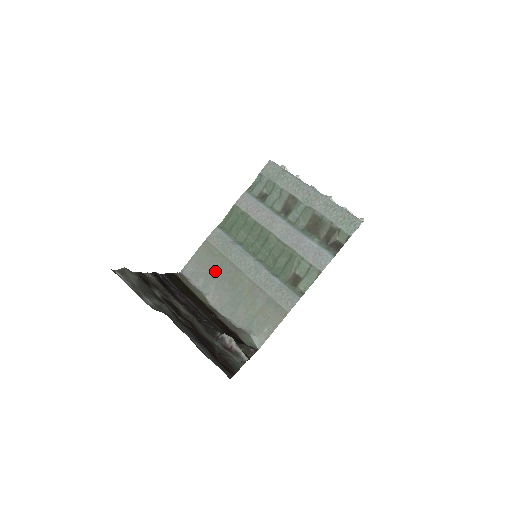
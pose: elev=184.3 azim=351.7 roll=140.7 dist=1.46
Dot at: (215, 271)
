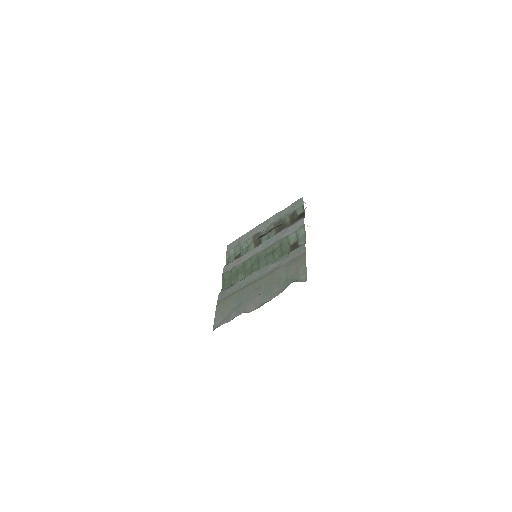
Dot at: (238, 301)
